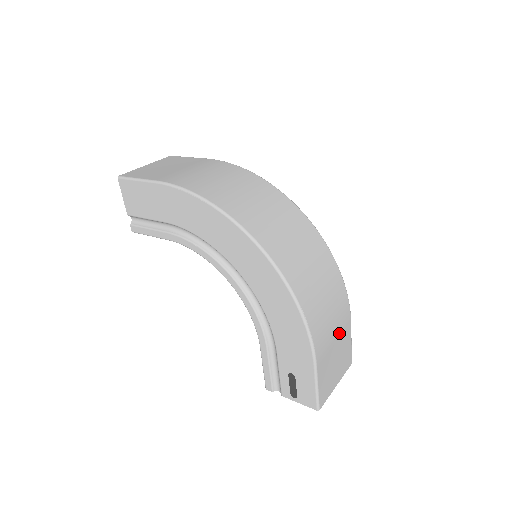
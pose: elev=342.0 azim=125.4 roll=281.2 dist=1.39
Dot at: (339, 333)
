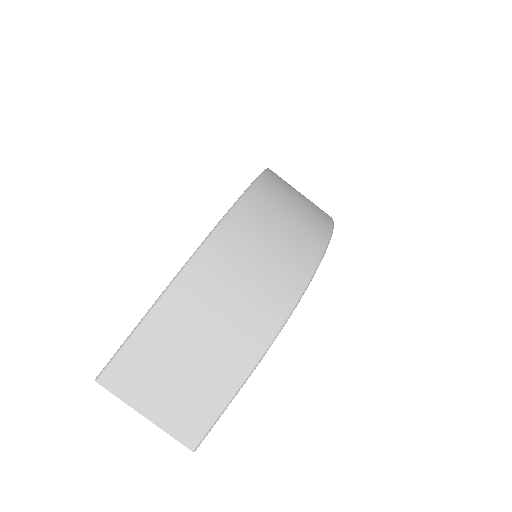
Dot at: (215, 349)
